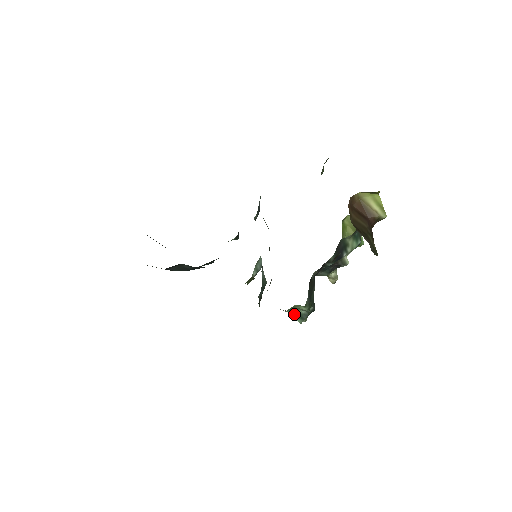
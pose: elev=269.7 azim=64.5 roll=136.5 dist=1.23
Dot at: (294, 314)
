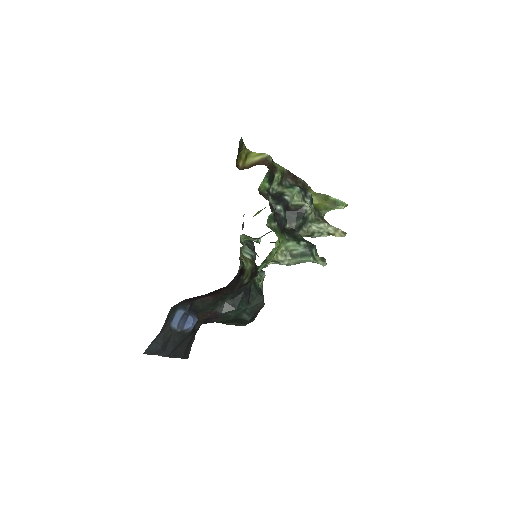
Dot at: (296, 257)
